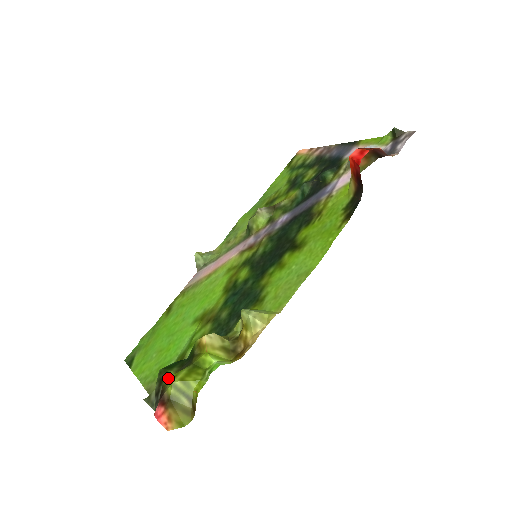
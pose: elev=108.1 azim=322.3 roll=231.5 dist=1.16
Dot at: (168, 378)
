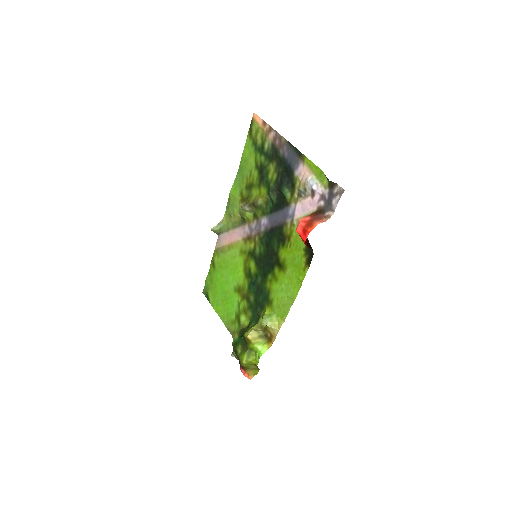
Dot at: (239, 352)
